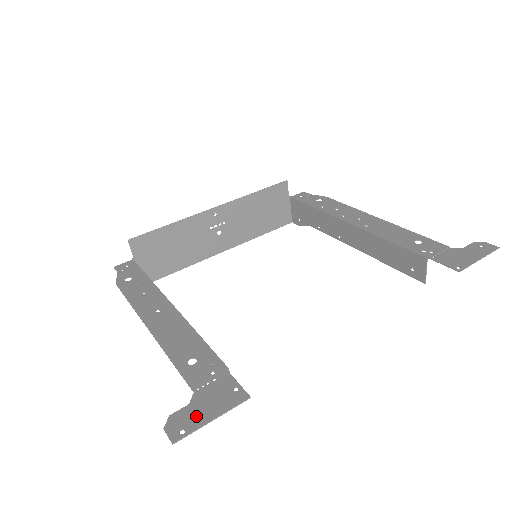
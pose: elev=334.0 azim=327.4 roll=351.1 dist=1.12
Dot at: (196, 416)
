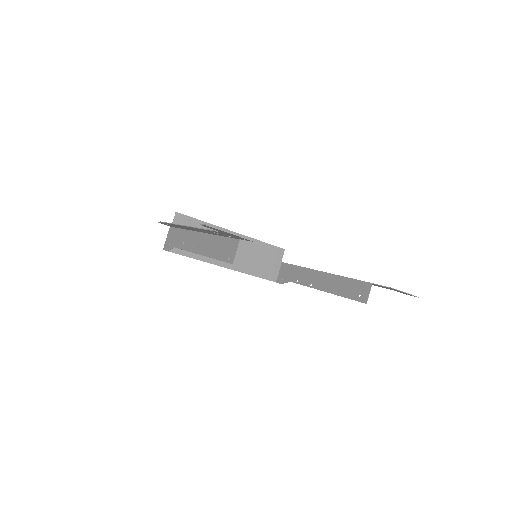
Dot at: occluded
